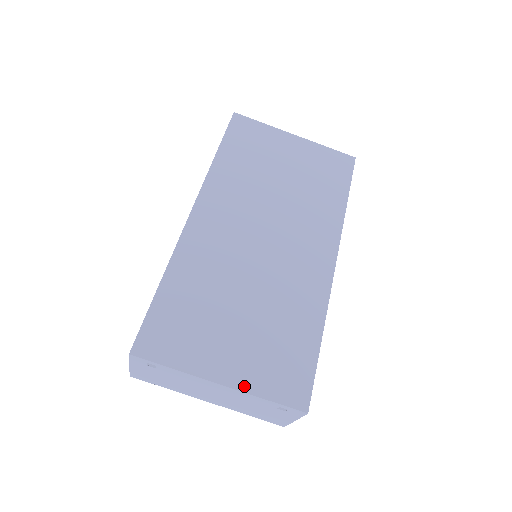
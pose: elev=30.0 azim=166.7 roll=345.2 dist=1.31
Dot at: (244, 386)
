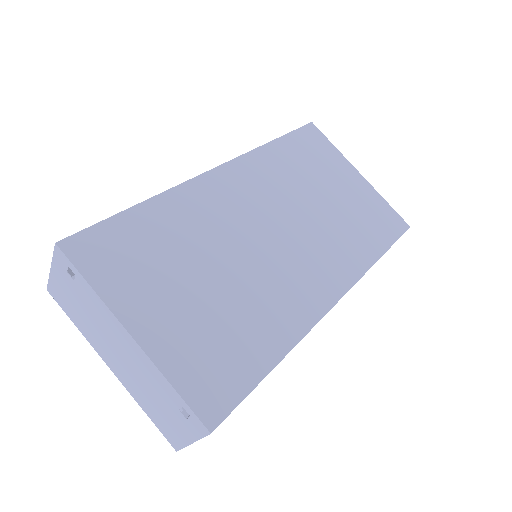
Dot at: (157, 355)
